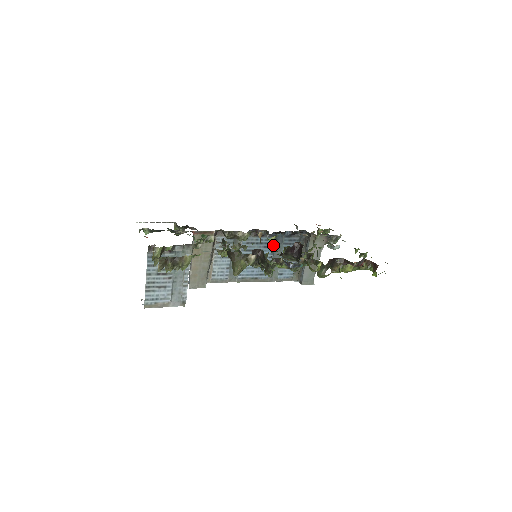
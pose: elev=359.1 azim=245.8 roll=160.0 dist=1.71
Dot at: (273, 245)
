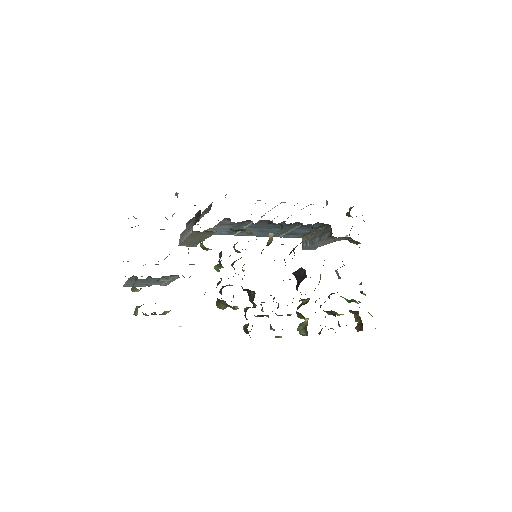
Dot at: (286, 227)
